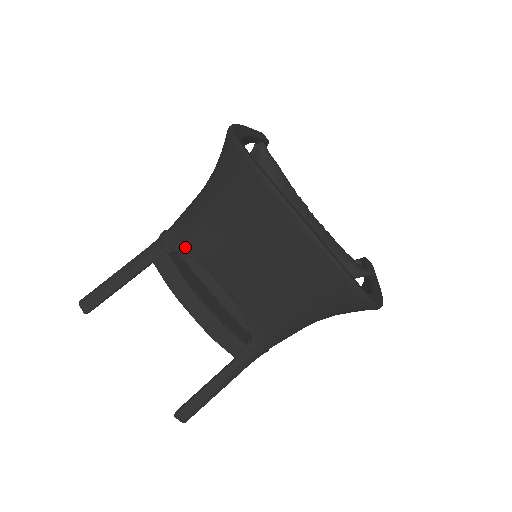
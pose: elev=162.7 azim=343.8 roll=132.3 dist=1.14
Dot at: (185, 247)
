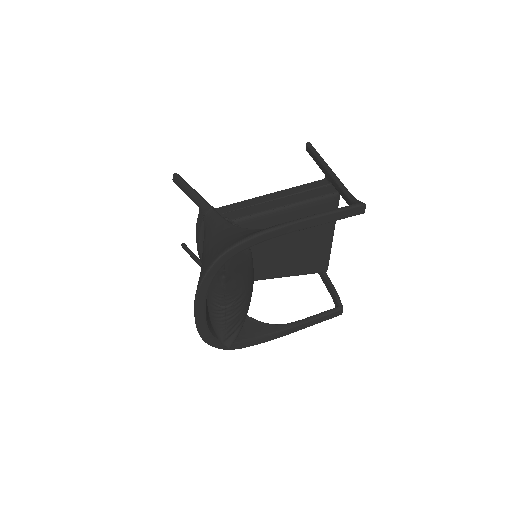
Dot at: (204, 231)
